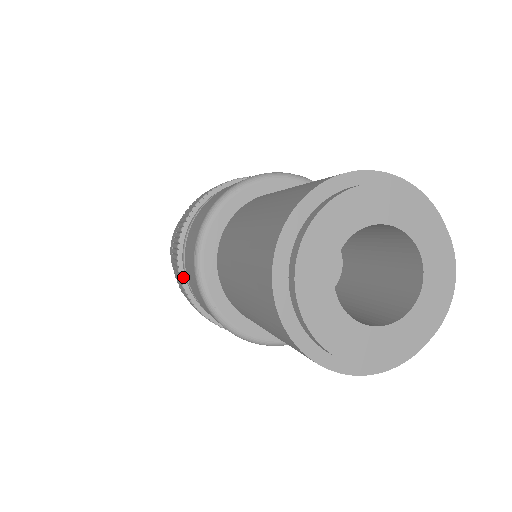
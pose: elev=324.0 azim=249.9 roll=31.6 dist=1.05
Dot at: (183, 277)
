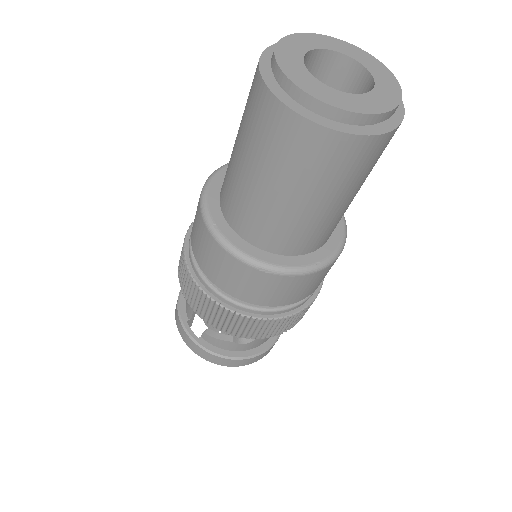
Dot at: (187, 255)
